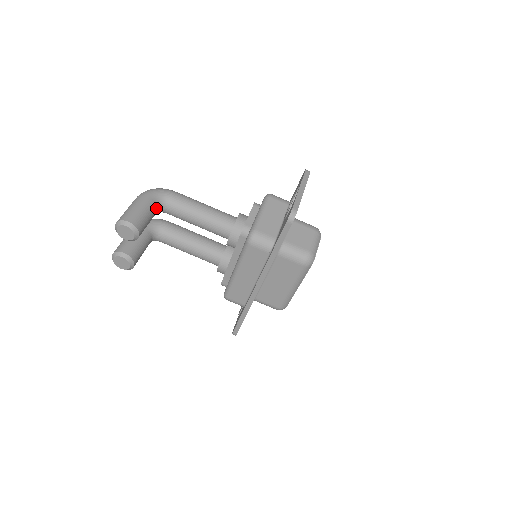
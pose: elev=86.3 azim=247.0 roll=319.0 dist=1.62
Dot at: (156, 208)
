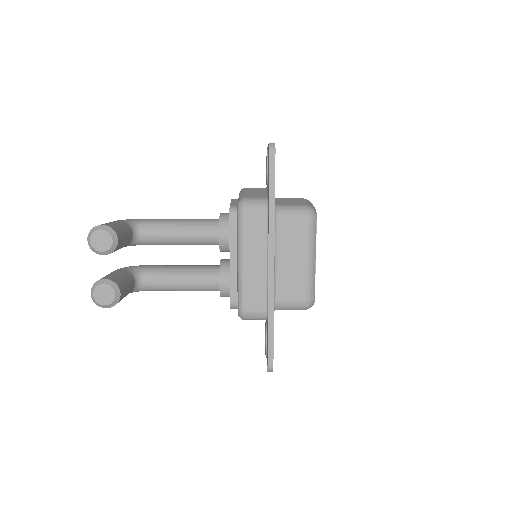
Dot at: (130, 230)
